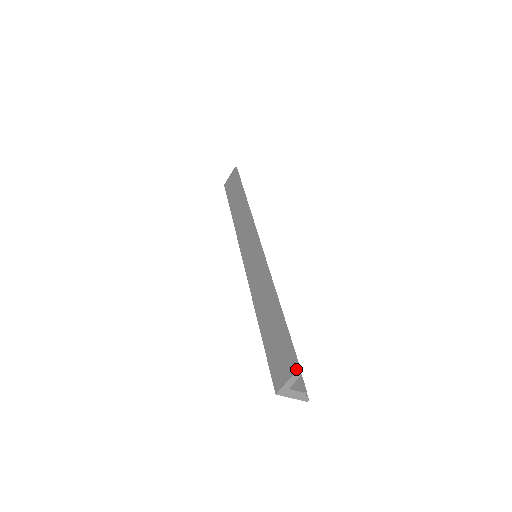
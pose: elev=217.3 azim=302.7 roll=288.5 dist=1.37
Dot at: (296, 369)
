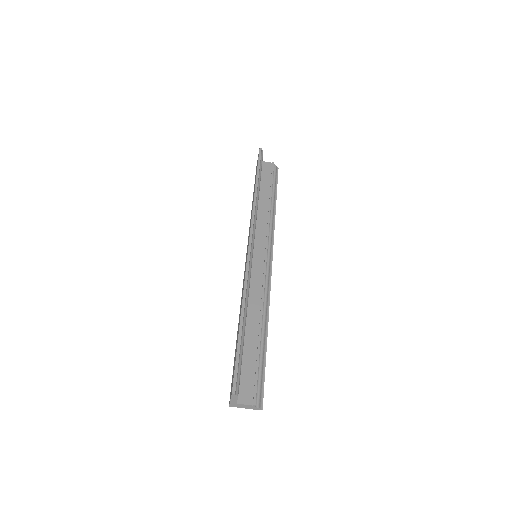
Dot at: (231, 392)
